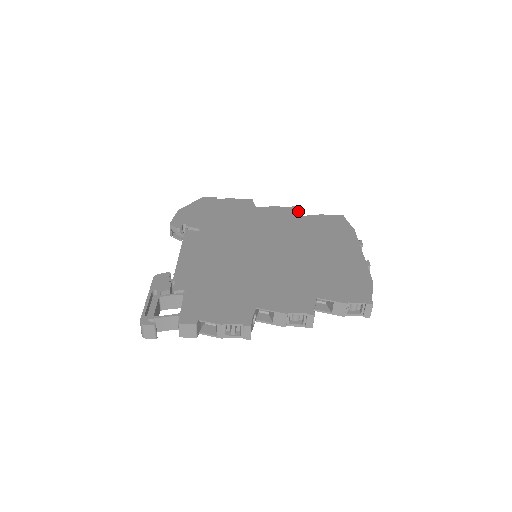
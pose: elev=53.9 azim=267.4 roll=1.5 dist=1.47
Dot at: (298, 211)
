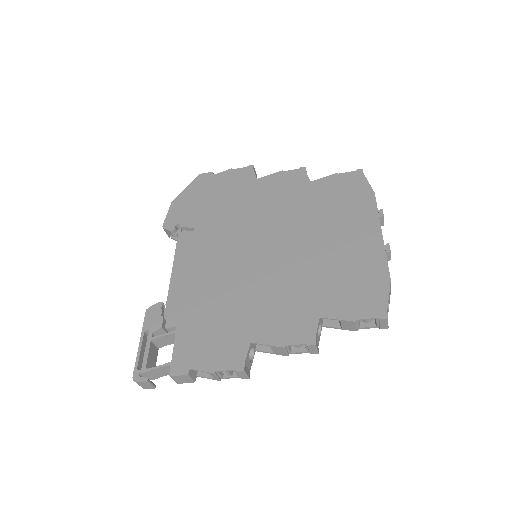
Dot at: (306, 174)
